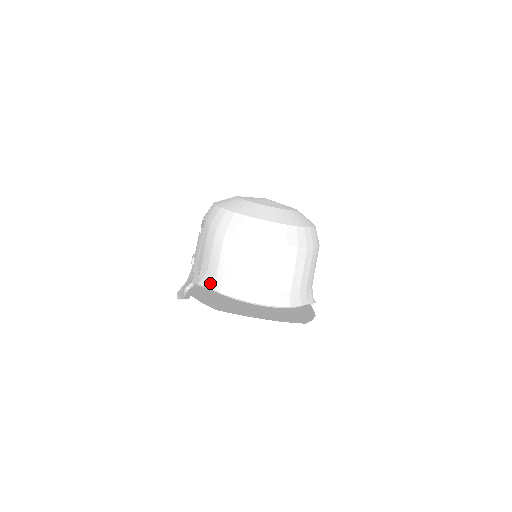
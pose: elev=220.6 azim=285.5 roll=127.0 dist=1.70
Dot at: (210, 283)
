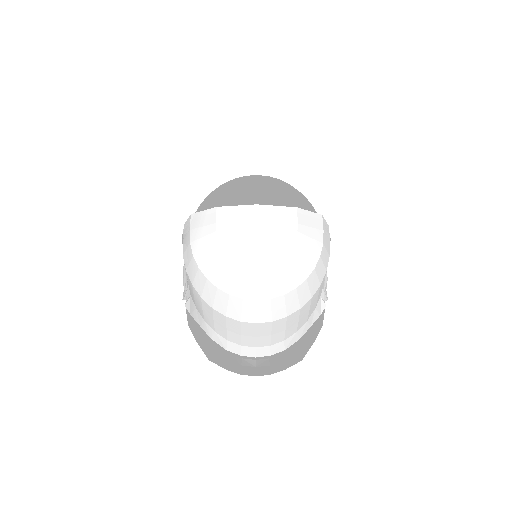
Dot at: (200, 323)
